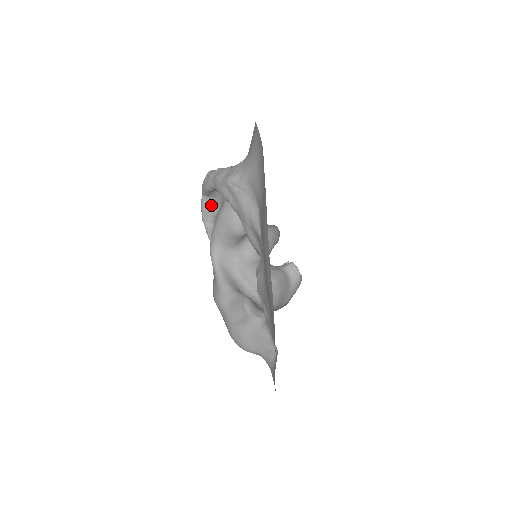
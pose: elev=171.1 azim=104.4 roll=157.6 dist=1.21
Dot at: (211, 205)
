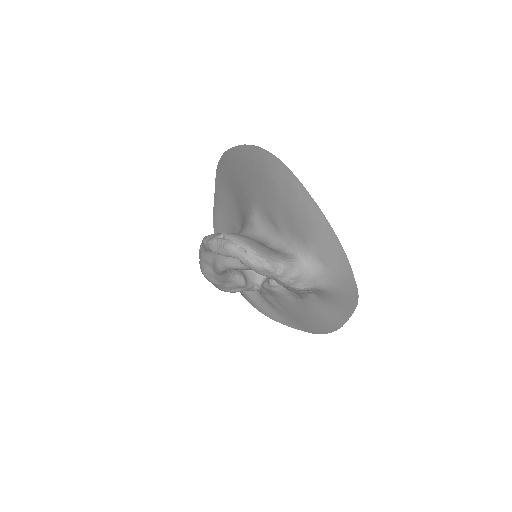
Dot at: occluded
